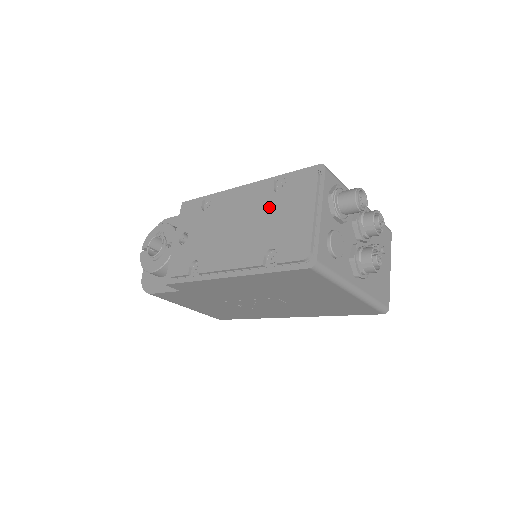
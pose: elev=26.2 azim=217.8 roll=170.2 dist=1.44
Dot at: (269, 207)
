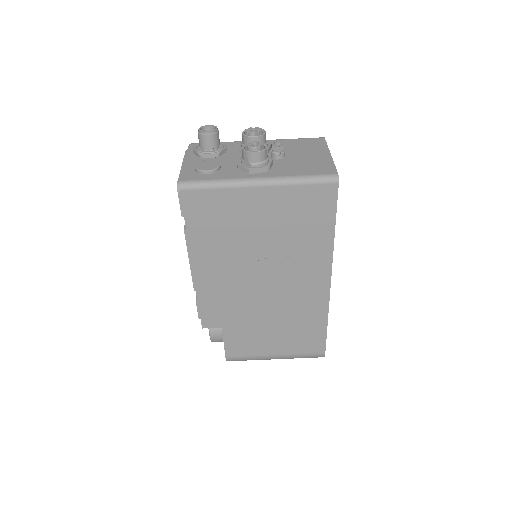
Dot at: occluded
